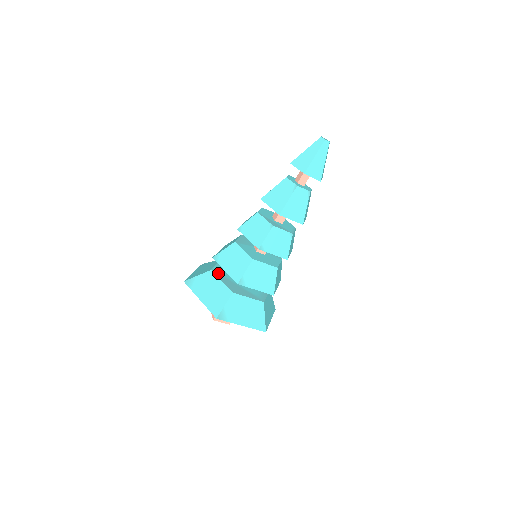
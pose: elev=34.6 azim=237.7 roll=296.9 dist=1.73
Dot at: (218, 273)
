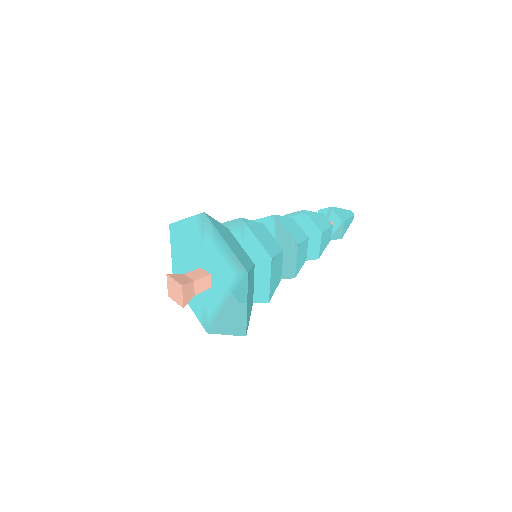
Dot at: occluded
